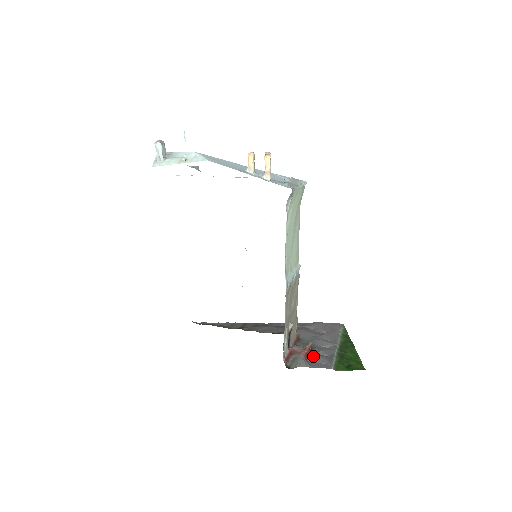
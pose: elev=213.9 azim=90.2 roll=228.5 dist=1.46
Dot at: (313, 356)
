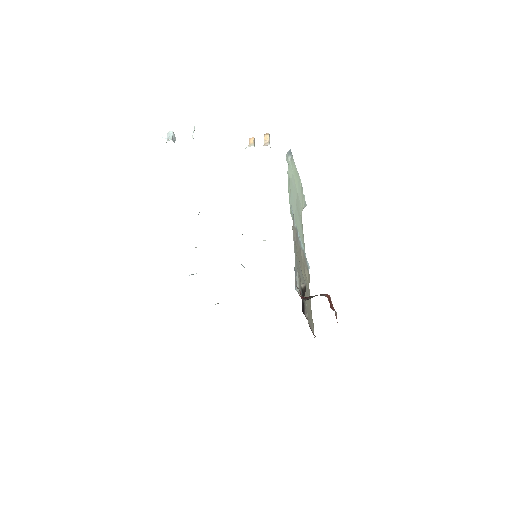
Dot at: occluded
